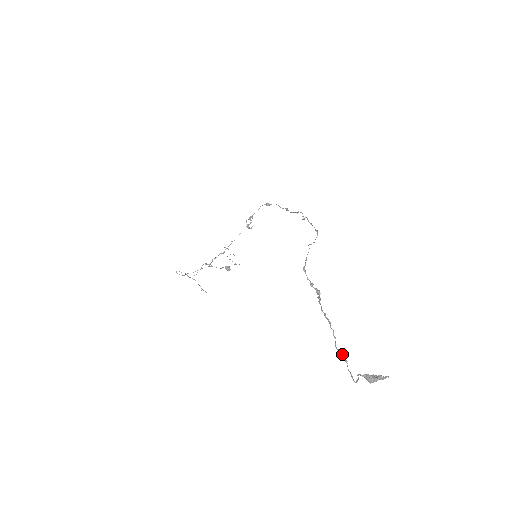
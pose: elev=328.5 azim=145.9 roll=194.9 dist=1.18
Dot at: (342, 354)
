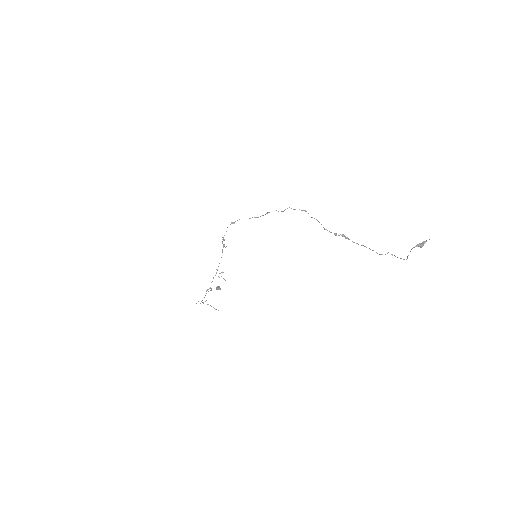
Dot at: occluded
